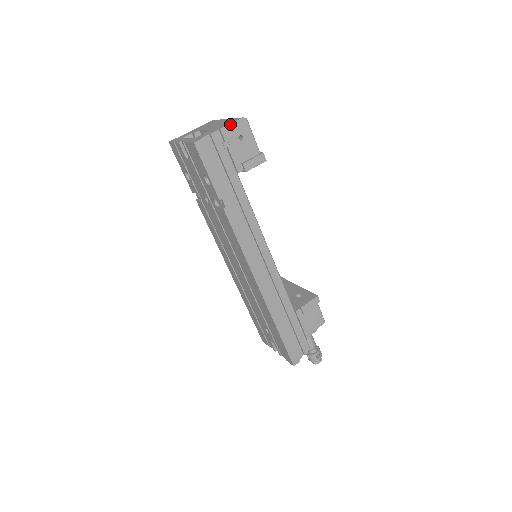
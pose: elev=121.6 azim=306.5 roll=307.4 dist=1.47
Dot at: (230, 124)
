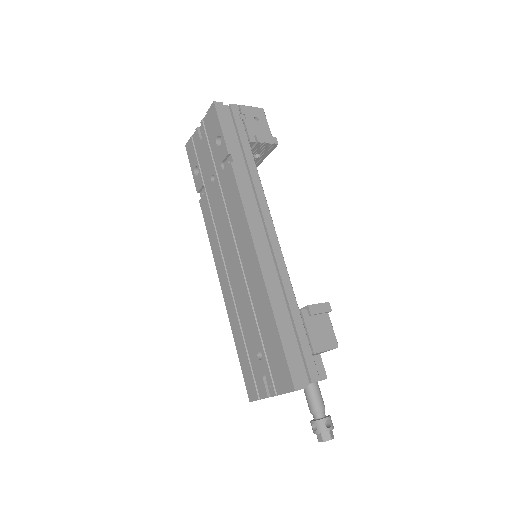
Dot at: (248, 106)
